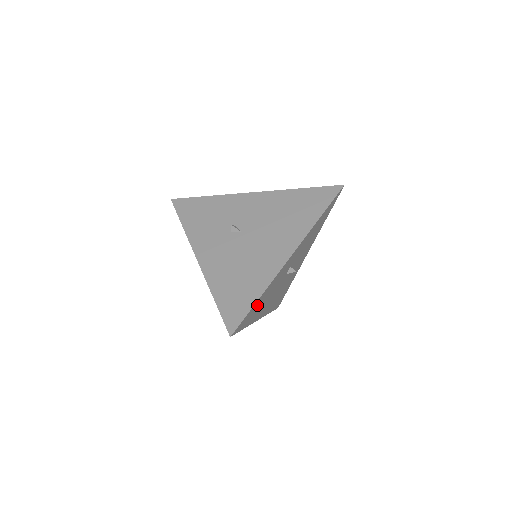
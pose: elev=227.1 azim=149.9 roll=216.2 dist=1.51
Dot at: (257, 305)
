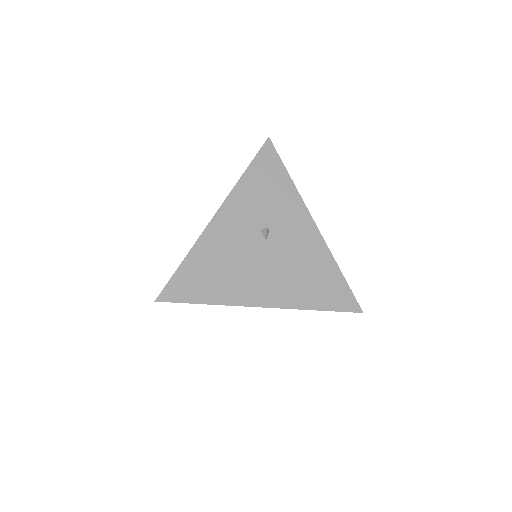
Dot at: occluded
